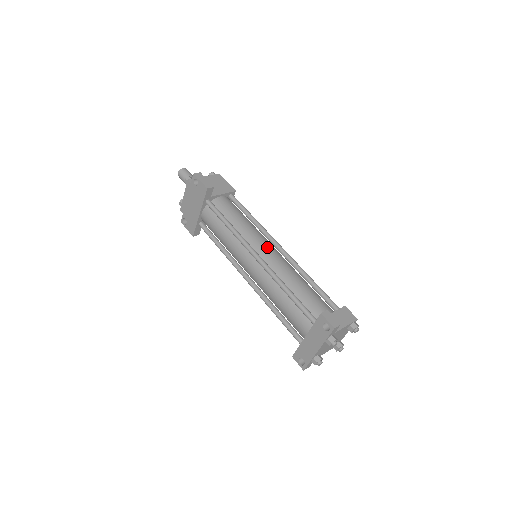
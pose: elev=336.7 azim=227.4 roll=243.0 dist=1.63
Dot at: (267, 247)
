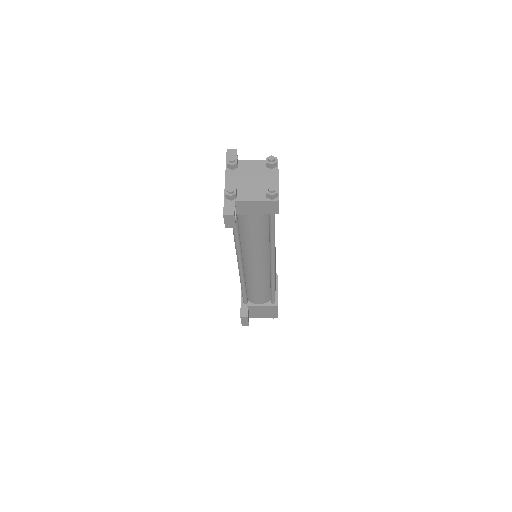
Dot at: occluded
